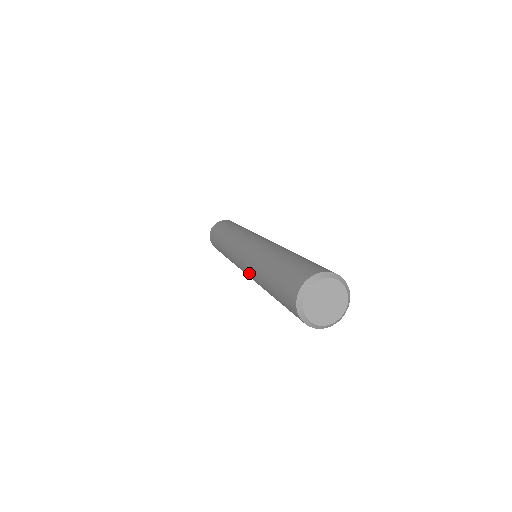
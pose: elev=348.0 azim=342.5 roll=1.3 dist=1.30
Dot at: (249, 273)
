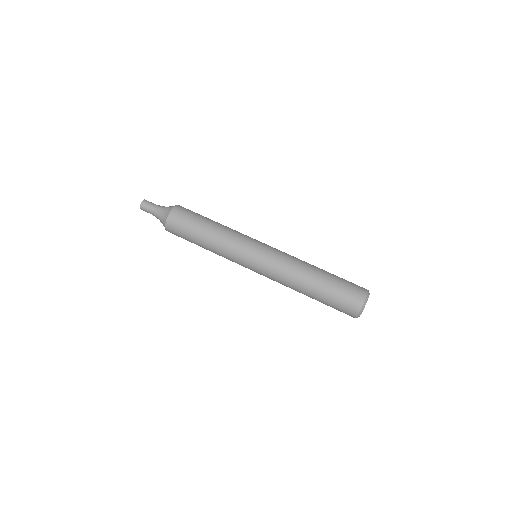
Dot at: (277, 281)
